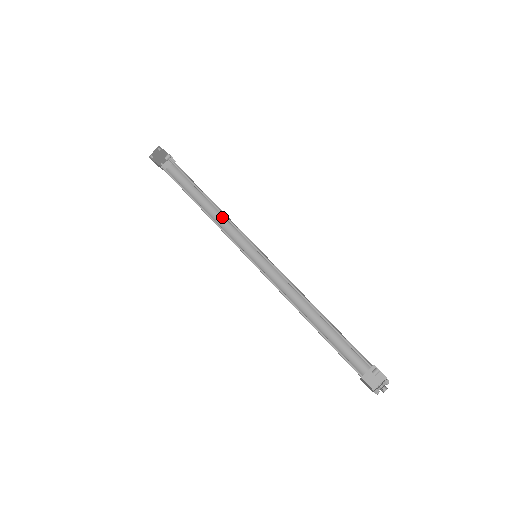
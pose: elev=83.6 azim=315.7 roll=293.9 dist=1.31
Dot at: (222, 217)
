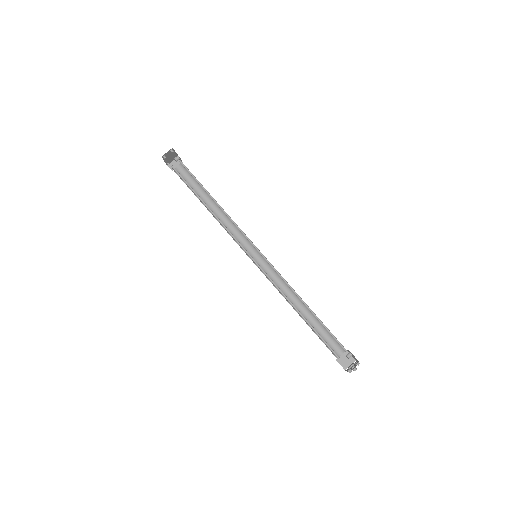
Dot at: (225, 219)
